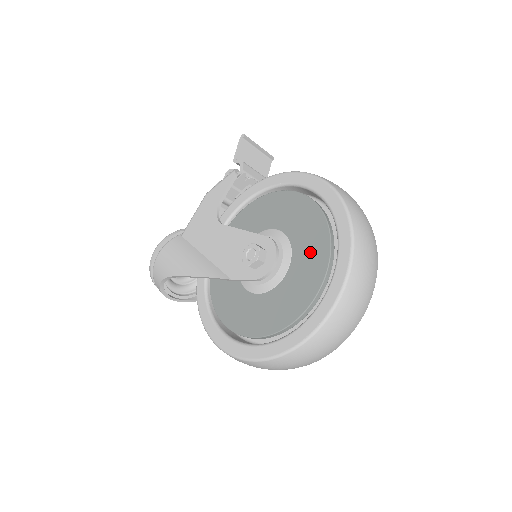
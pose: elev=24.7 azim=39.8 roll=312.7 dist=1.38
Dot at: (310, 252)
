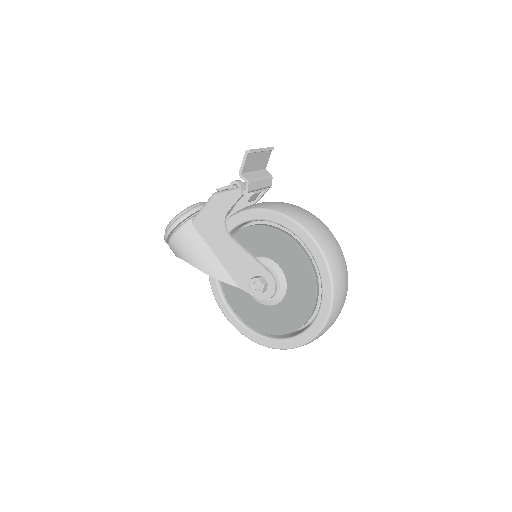
Dot at: (300, 296)
